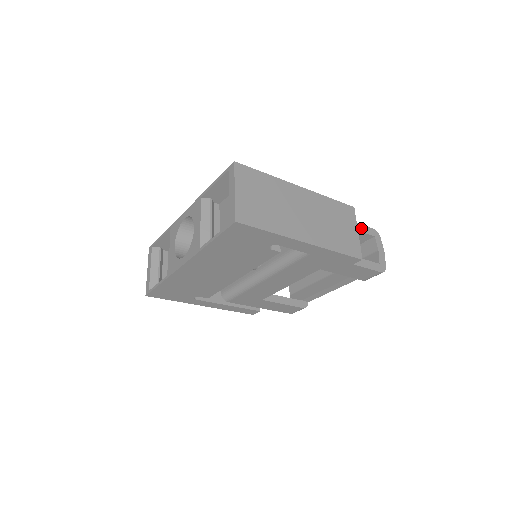
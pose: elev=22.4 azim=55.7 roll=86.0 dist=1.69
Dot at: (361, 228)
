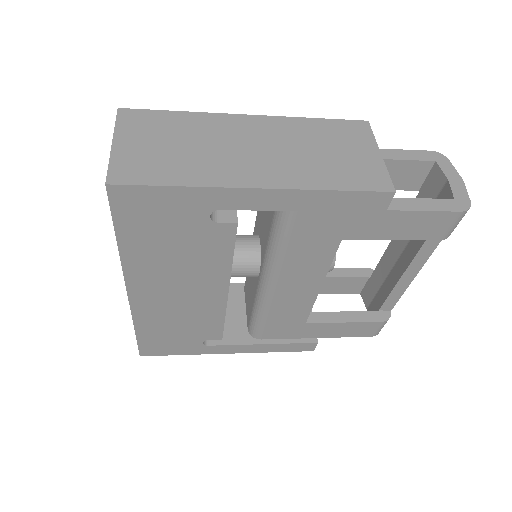
Dot at: (403, 155)
